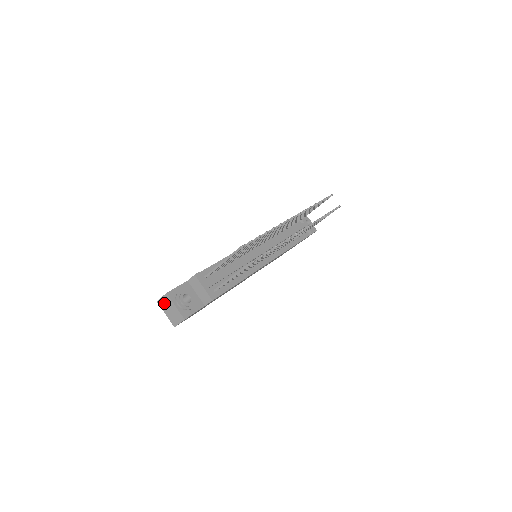
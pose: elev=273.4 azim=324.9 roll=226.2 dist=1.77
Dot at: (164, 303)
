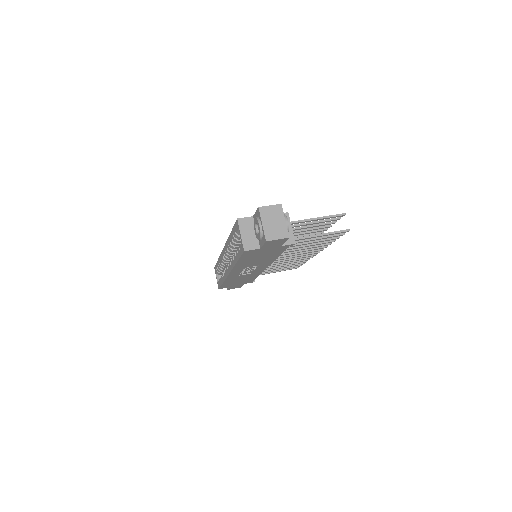
Dot at: (270, 212)
